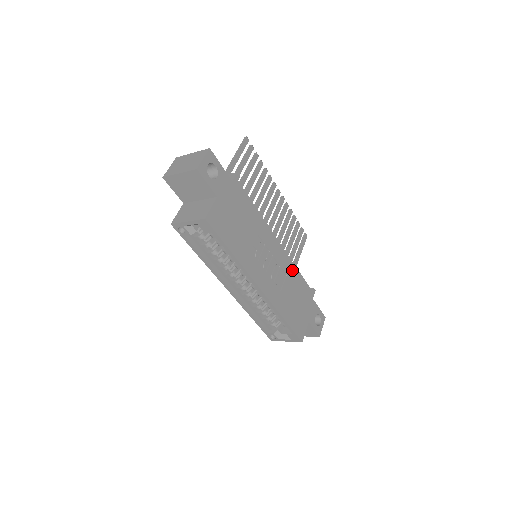
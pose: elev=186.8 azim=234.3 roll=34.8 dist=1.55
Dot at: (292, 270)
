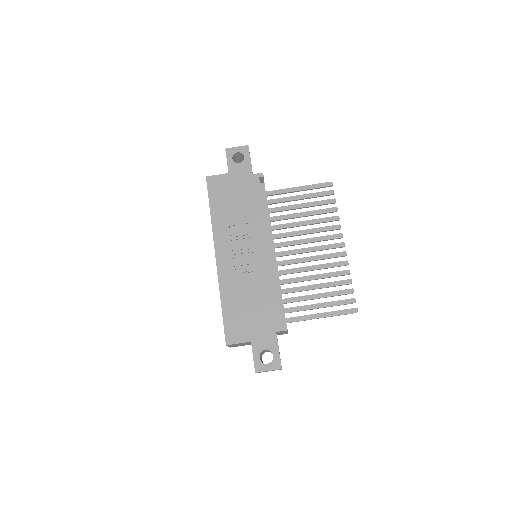
Dot at: (268, 282)
